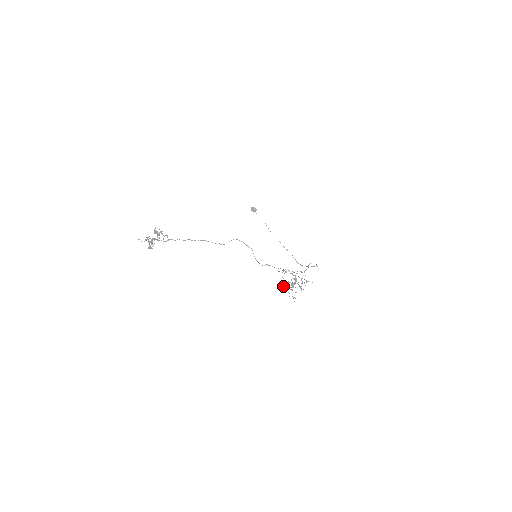
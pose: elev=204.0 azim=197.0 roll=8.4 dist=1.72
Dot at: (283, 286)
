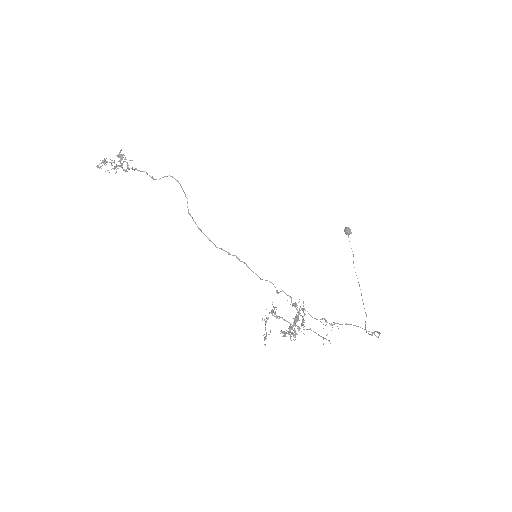
Dot at: occluded
